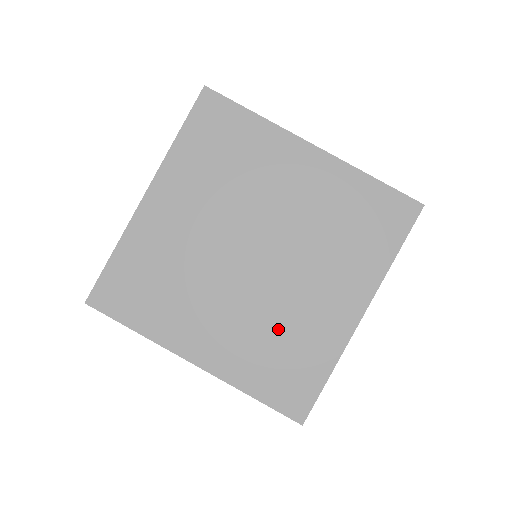
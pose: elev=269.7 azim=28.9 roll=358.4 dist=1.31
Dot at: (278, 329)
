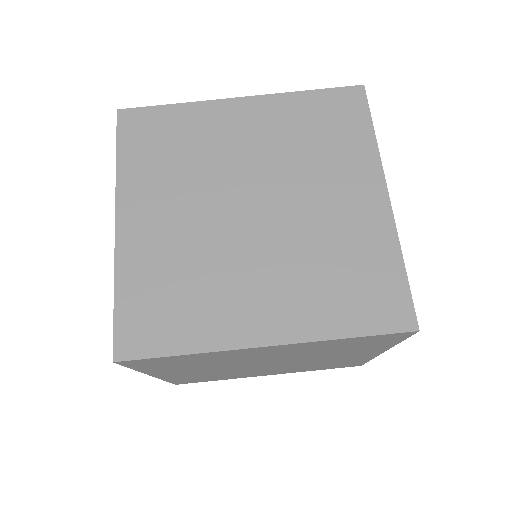
Dot at: (197, 274)
